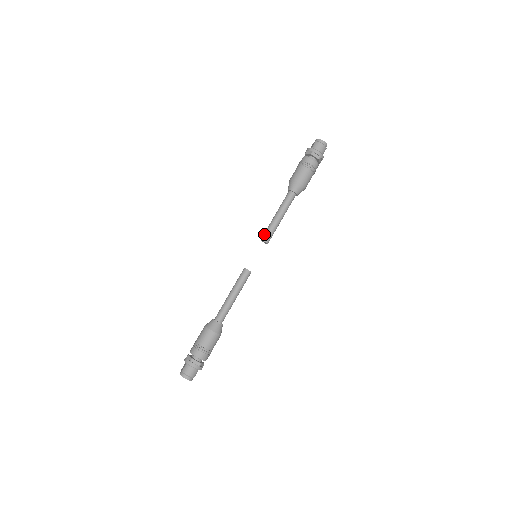
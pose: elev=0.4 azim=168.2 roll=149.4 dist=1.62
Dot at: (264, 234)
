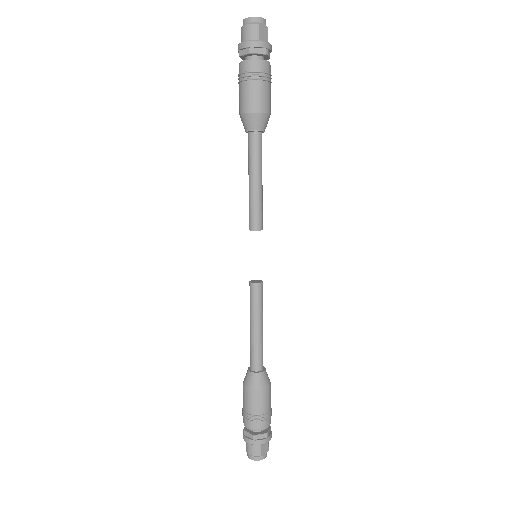
Dot at: (249, 219)
